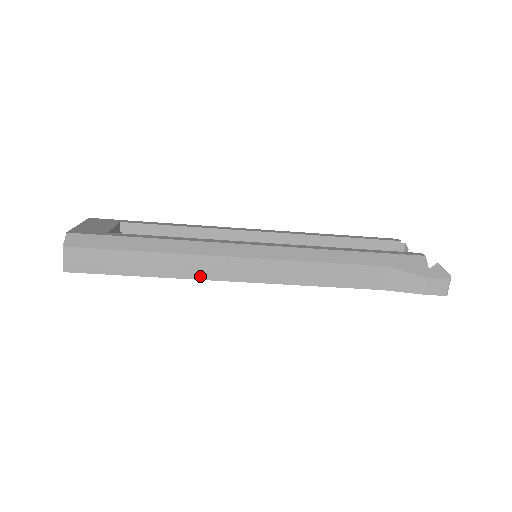
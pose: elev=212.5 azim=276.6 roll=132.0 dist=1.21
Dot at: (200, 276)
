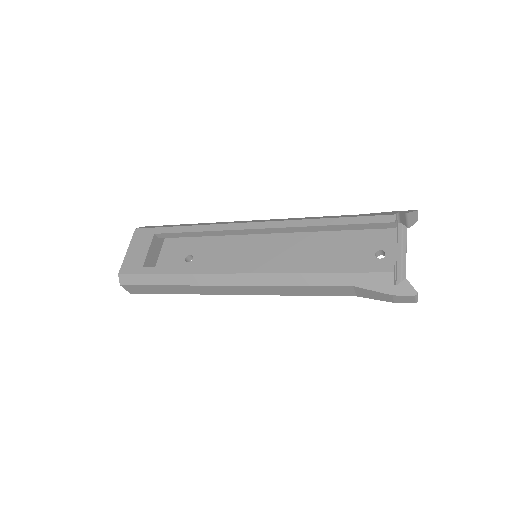
Dot at: (210, 293)
